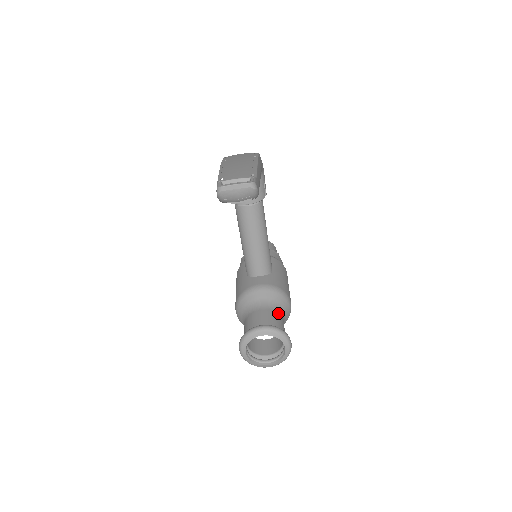
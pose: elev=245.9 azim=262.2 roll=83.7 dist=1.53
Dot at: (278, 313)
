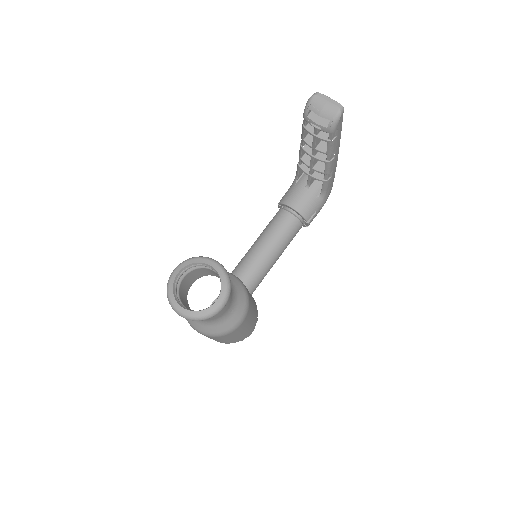
Dot at: (232, 296)
